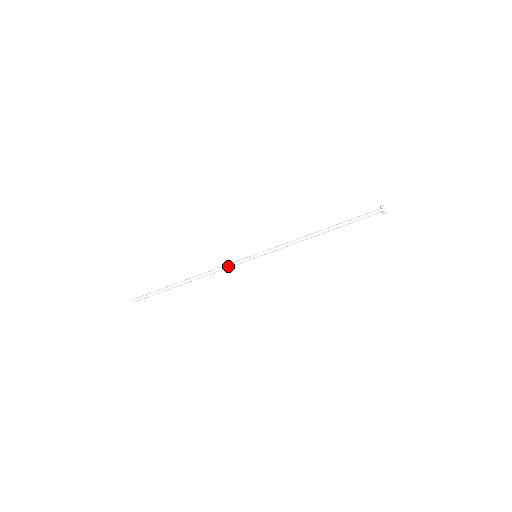
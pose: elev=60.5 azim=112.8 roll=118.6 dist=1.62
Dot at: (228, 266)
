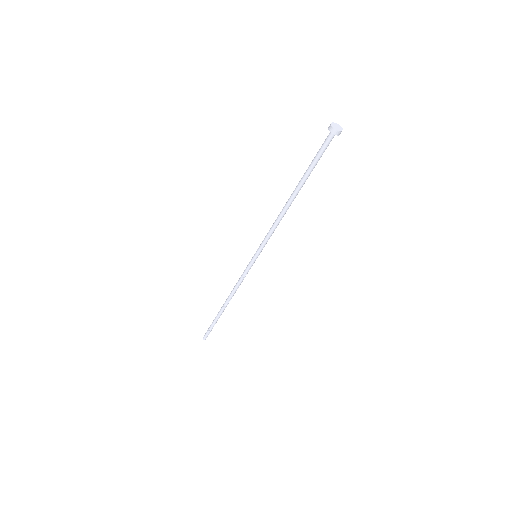
Dot at: (242, 278)
